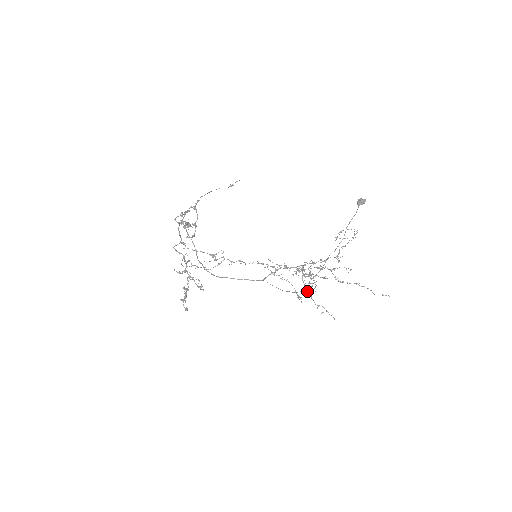
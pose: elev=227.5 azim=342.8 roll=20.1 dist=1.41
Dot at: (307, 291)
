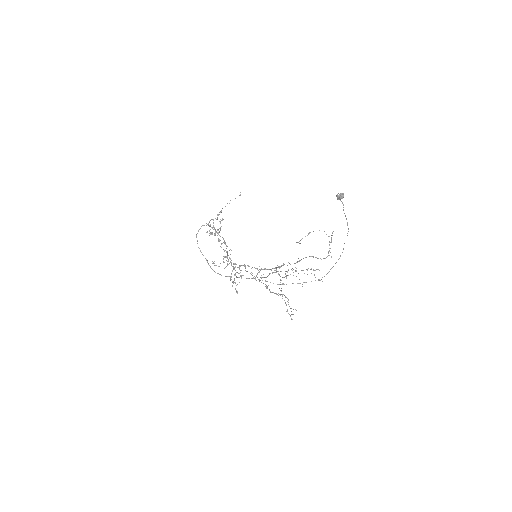
Dot at: occluded
